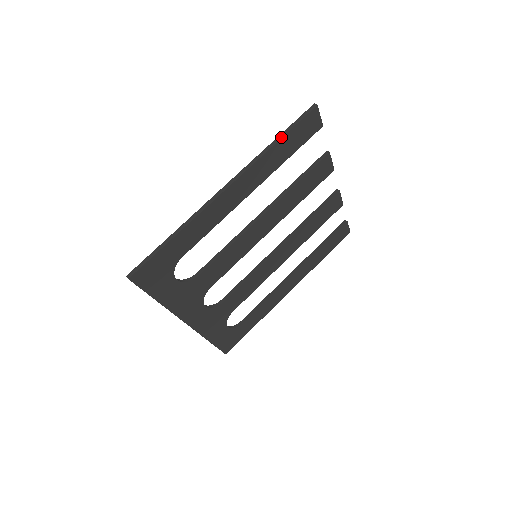
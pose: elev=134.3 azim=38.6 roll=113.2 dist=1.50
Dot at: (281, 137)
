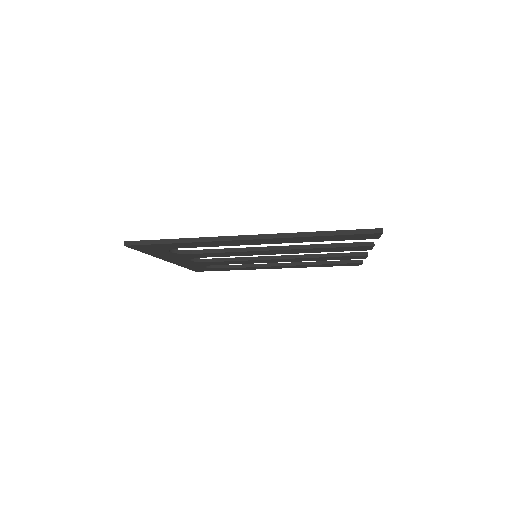
Dot at: (327, 234)
